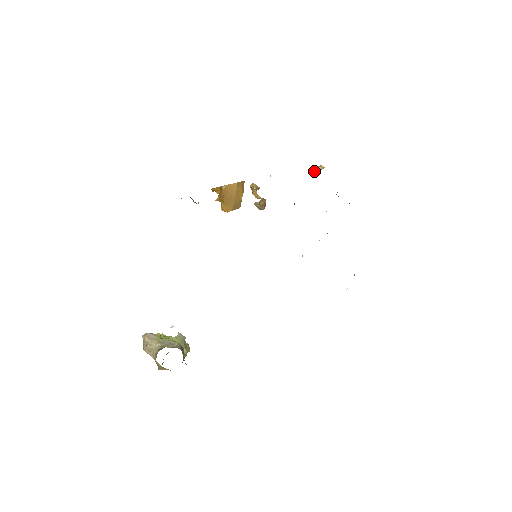
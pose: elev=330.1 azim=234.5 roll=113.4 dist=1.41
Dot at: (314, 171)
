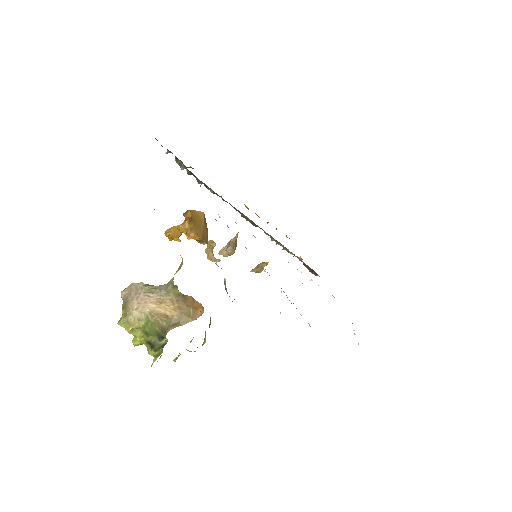
Dot at: (258, 268)
